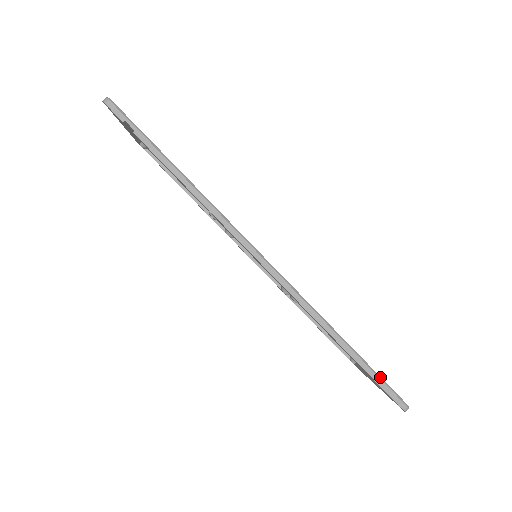
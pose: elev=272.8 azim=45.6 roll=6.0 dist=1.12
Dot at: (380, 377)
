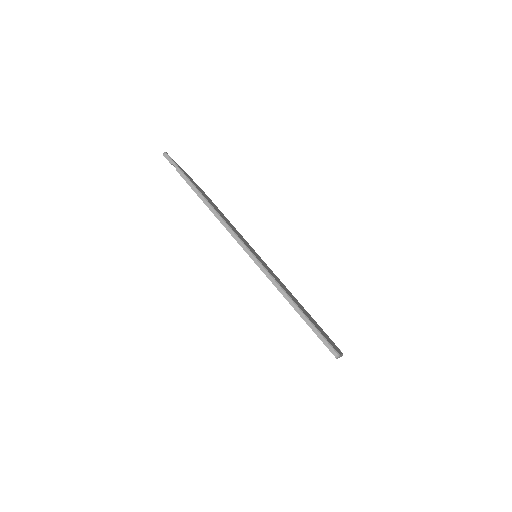
Dot at: (317, 329)
